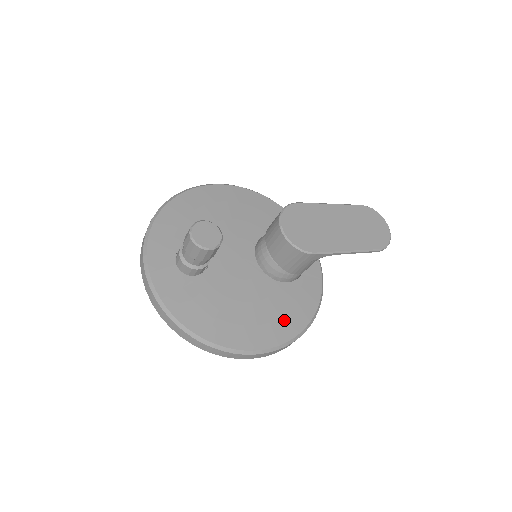
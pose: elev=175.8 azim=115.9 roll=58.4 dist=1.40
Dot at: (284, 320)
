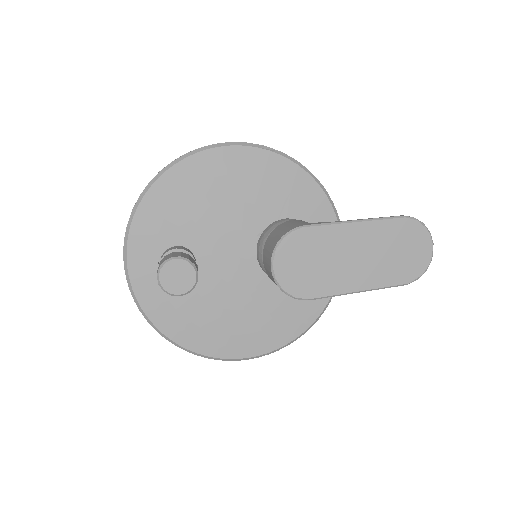
Dot at: (279, 327)
